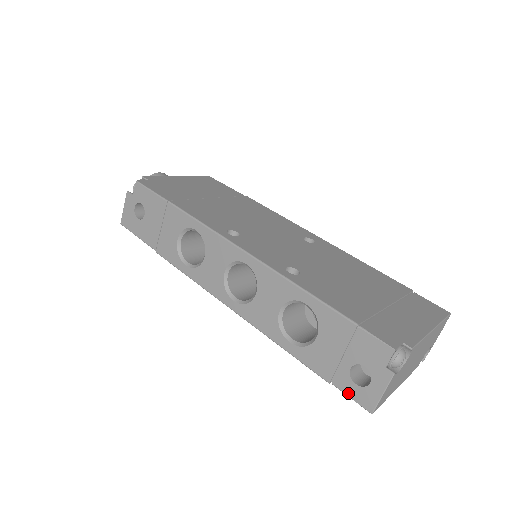
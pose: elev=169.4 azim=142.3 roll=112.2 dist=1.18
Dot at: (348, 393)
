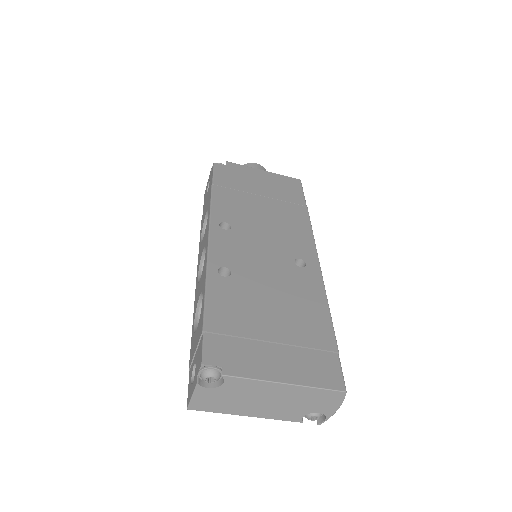
Dot at: (189, 384)
